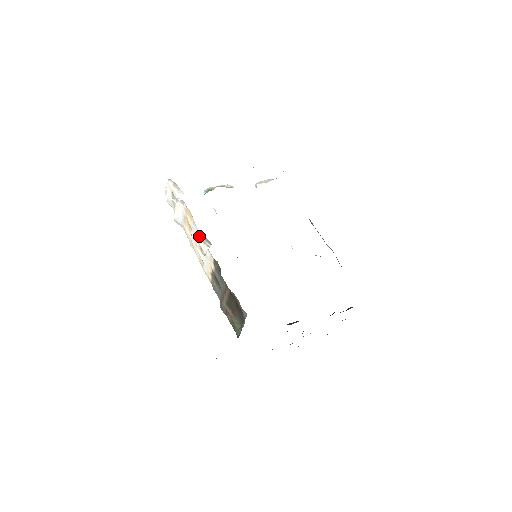
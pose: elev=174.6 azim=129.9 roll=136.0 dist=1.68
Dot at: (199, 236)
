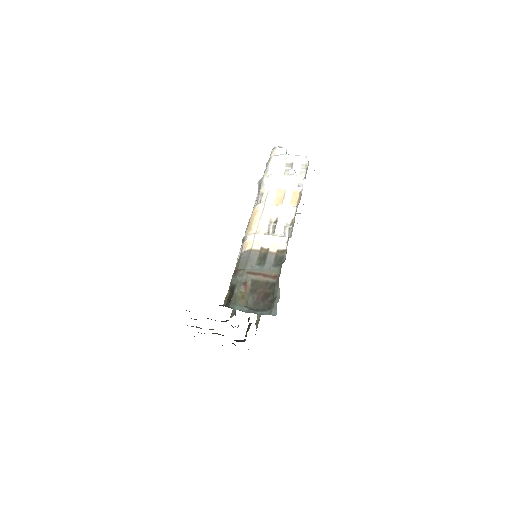
Dot at: (286, 219)
